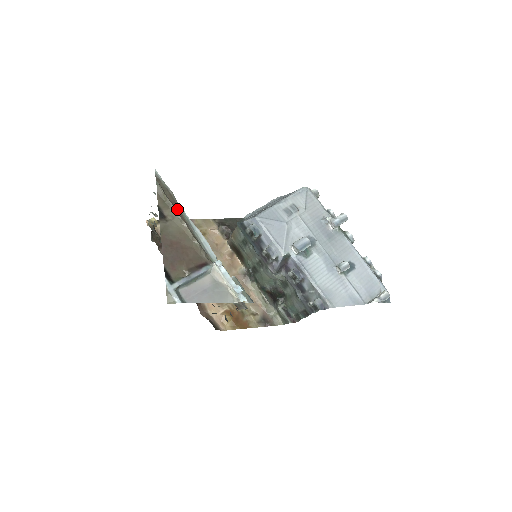
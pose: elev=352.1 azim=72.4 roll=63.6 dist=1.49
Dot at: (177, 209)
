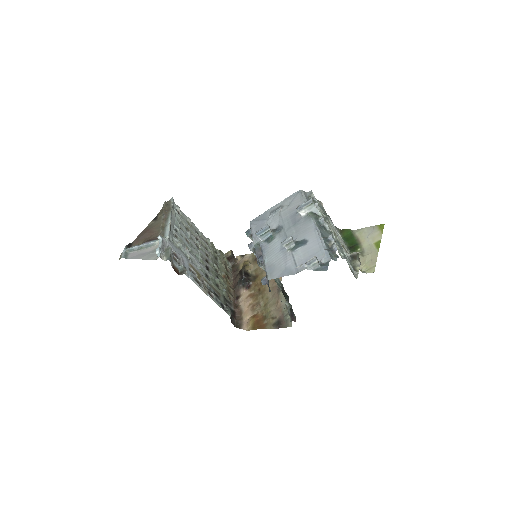
Dot at: (166, 214)
